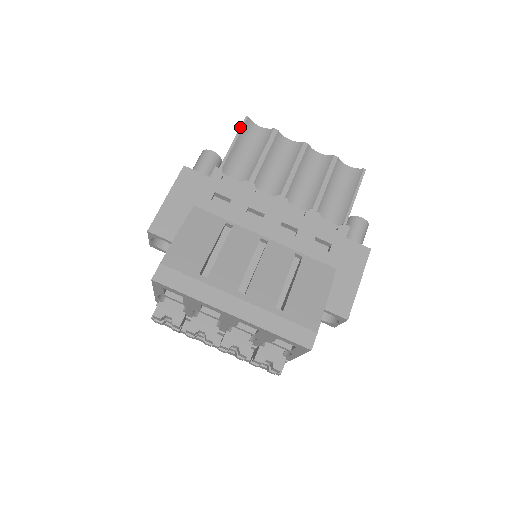
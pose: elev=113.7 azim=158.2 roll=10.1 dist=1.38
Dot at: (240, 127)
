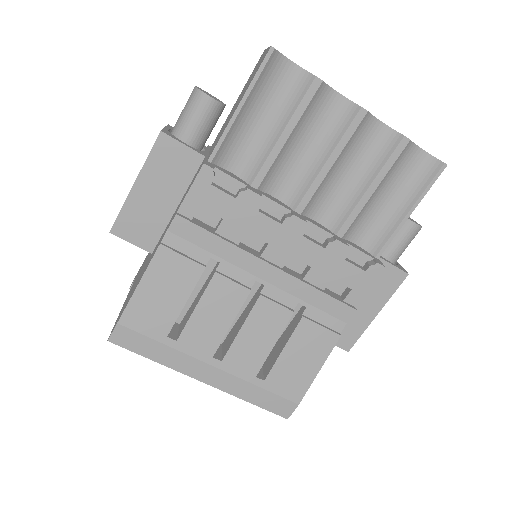
Dot at: (257, 71)
